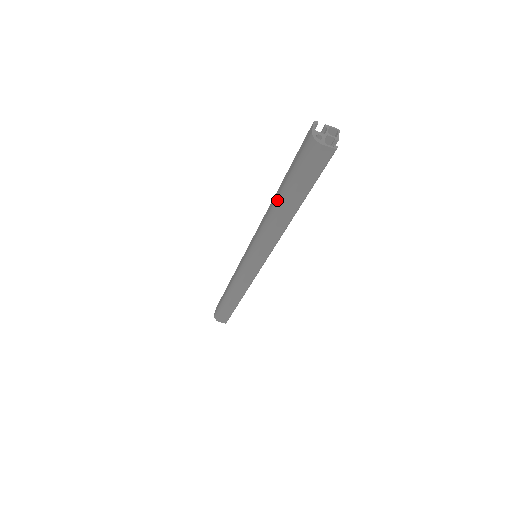
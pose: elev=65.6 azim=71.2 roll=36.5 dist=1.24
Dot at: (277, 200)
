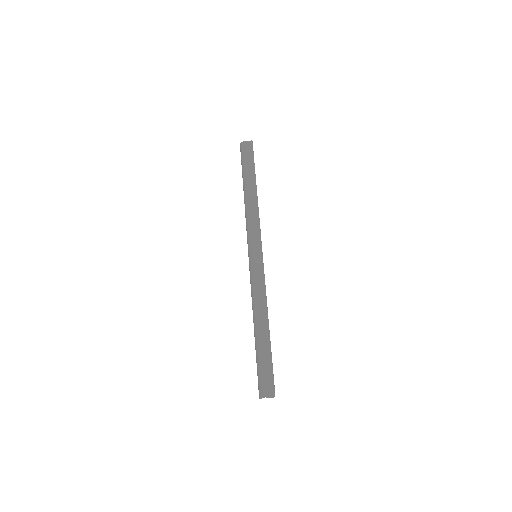
Dot at: (244, 188)
